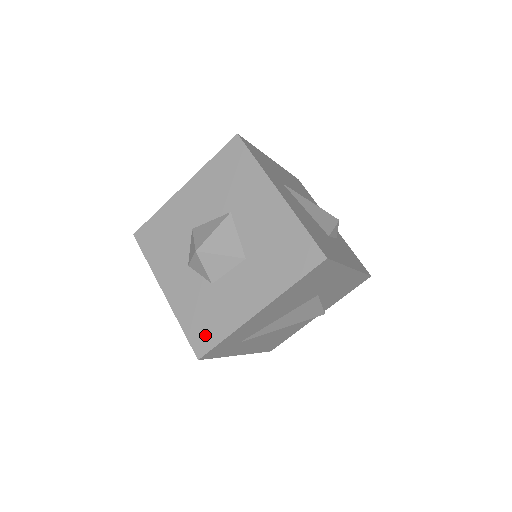
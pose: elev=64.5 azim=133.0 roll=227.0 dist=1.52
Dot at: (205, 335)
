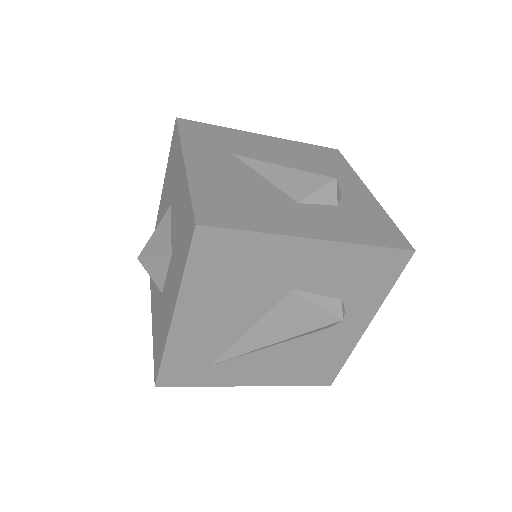
Dot at: (157, 356)
